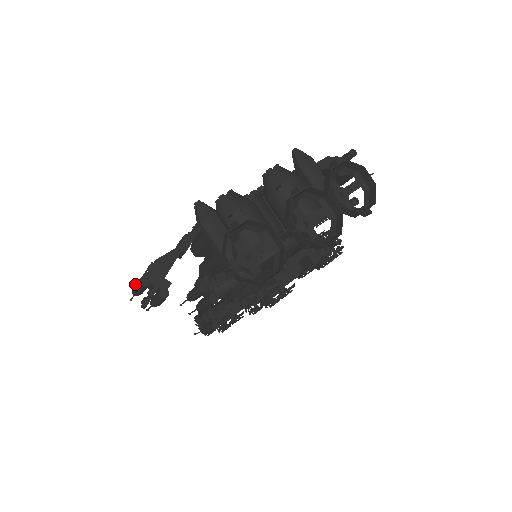
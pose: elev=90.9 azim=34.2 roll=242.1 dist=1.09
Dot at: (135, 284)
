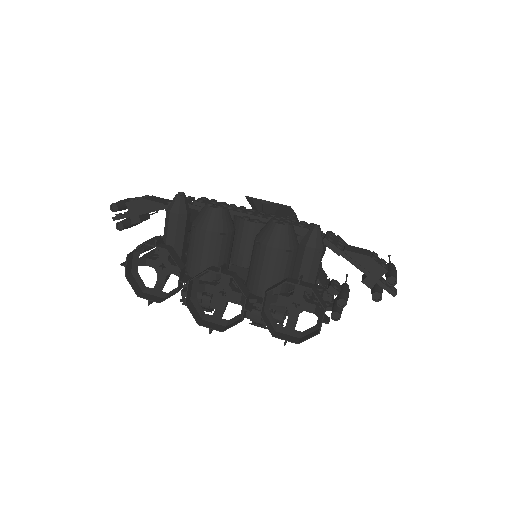
Dot at: (119, 201)
